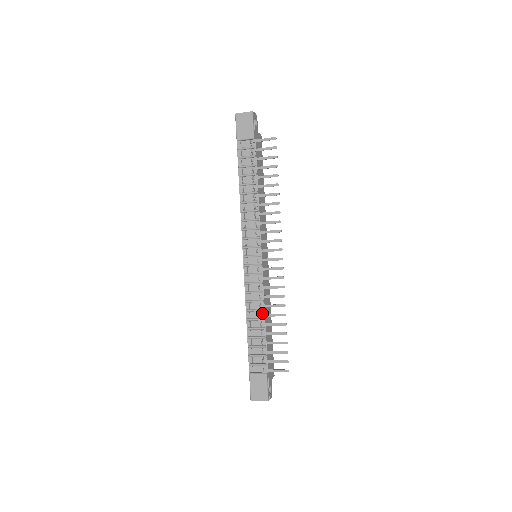
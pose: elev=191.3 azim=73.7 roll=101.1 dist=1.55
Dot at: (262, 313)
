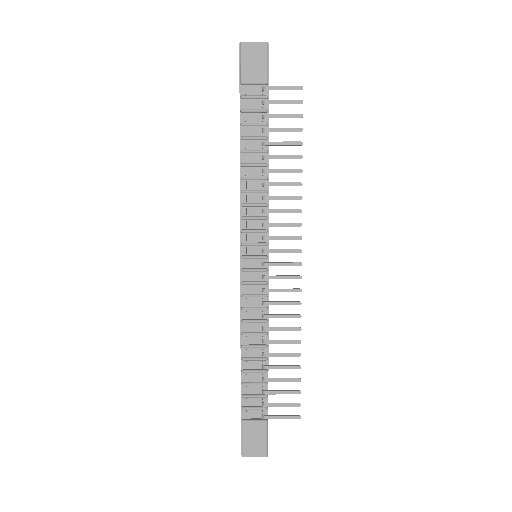
Dot at: (264, 338)
